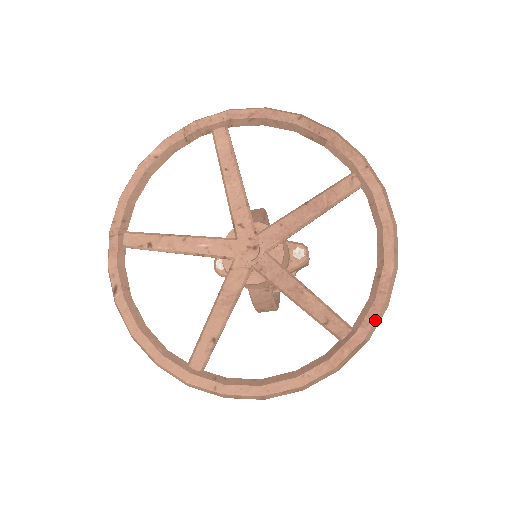
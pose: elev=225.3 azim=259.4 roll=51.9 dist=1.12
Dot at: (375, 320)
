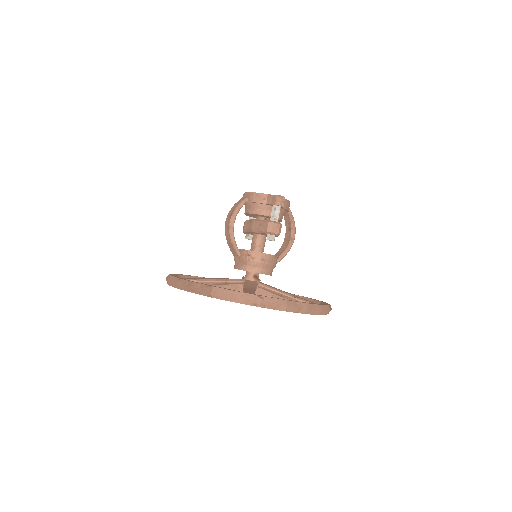
Dot at: occluded
